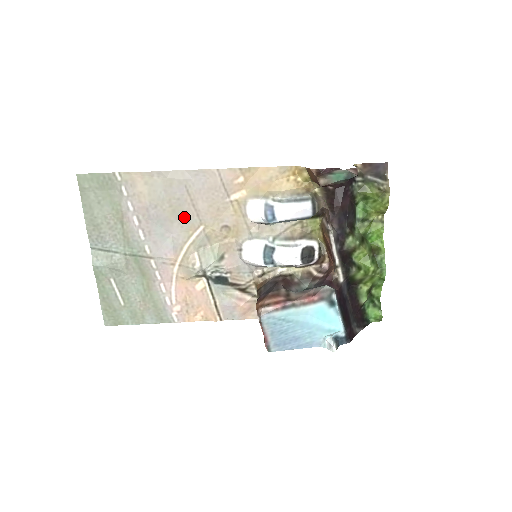
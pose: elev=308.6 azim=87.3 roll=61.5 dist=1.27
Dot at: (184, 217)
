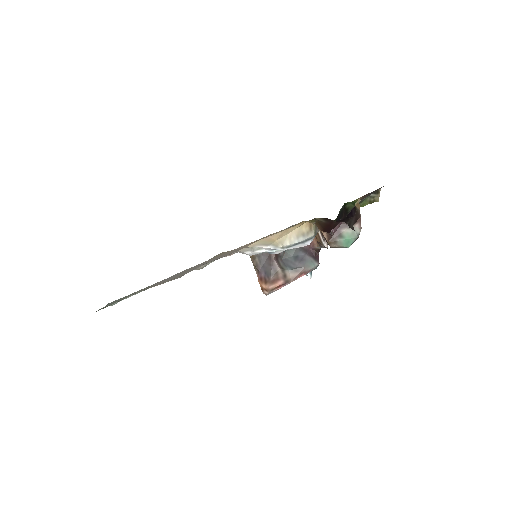
Dot at: occluded
